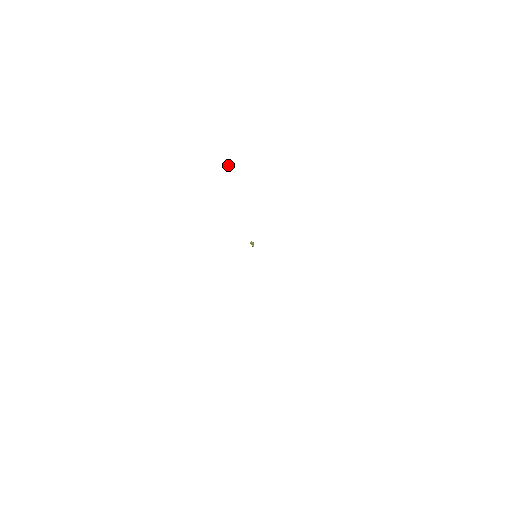
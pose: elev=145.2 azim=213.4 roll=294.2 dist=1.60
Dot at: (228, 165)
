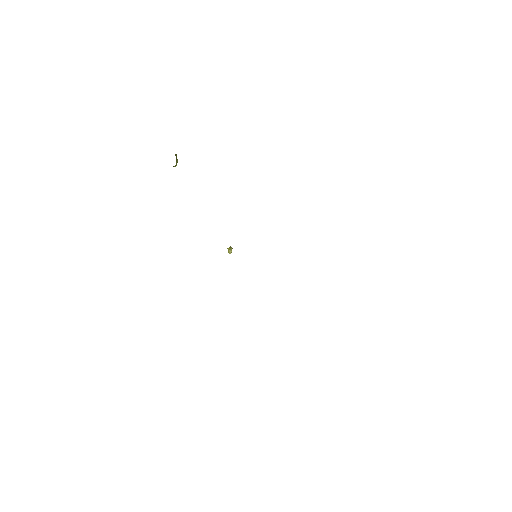
Dot at: (177, 160)
